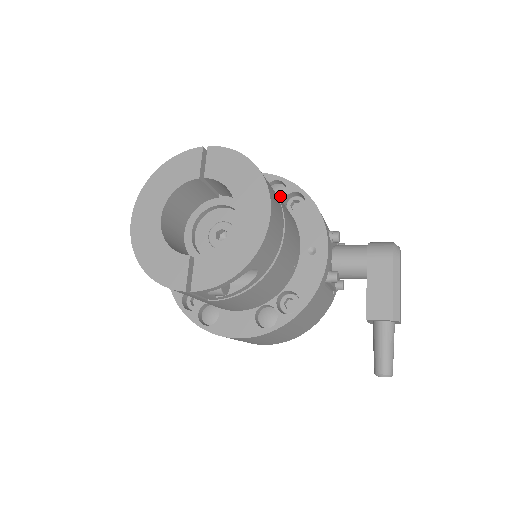
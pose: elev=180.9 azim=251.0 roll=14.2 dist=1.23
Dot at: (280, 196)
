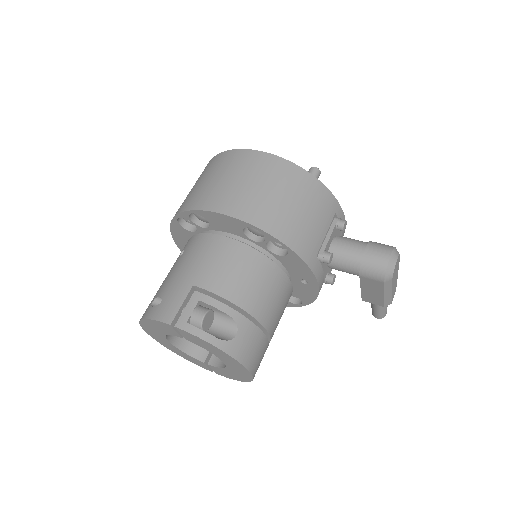
Dot at: (261, 235)
